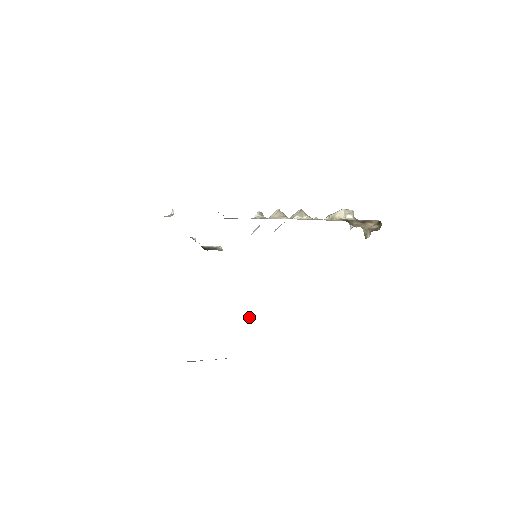
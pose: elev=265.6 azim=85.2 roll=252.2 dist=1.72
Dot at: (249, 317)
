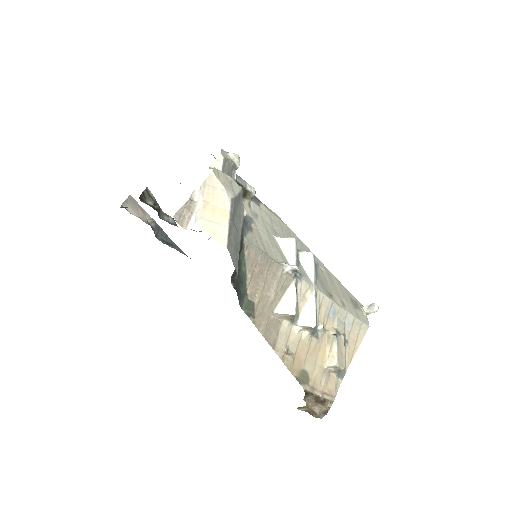
Dot at: occluded
